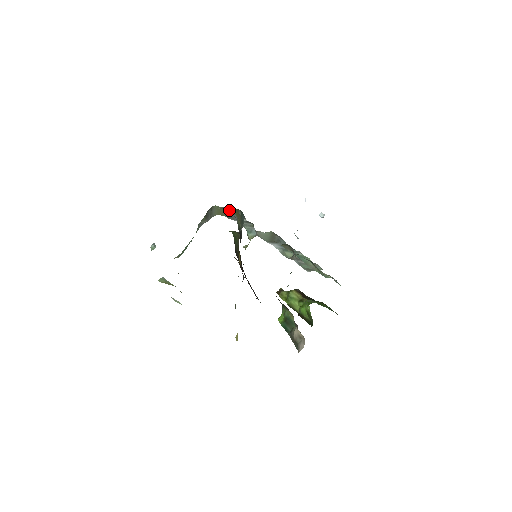
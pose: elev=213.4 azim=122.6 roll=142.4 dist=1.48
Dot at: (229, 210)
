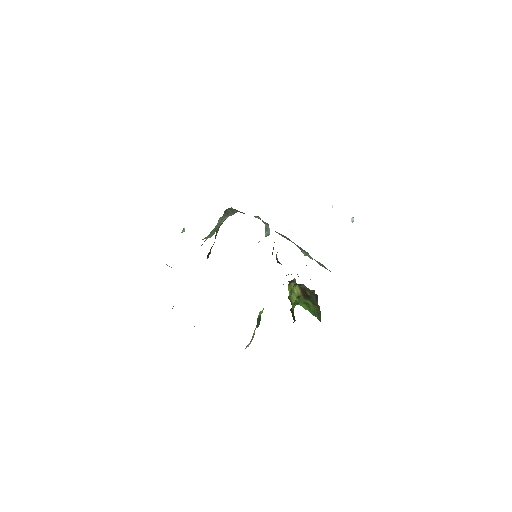
Dot at: occluded
